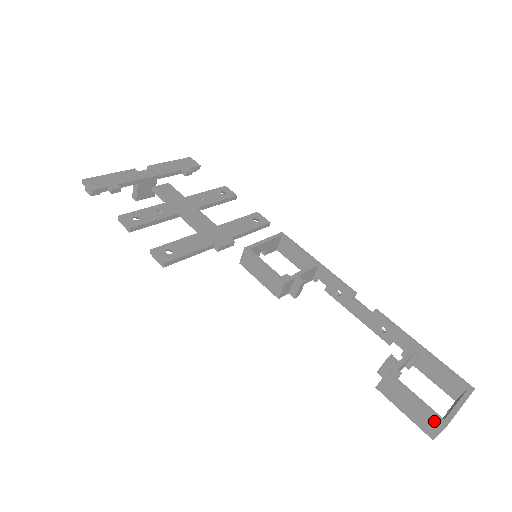
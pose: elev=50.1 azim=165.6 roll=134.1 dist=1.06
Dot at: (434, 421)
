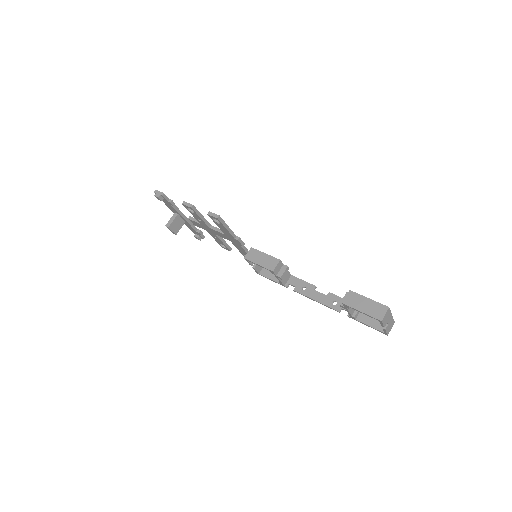
Dot at: (381, 307)
